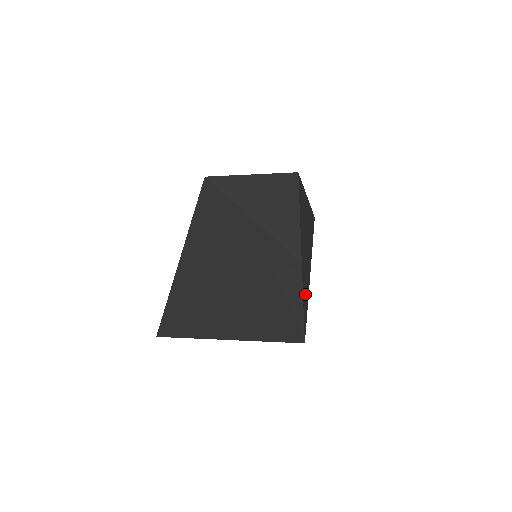
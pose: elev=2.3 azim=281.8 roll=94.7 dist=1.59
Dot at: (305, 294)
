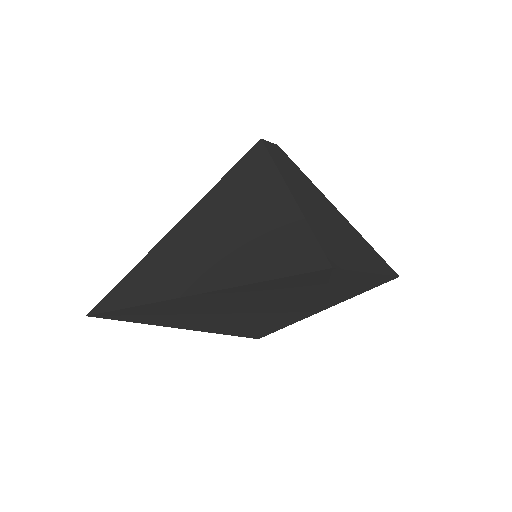
Dot at: occluded
